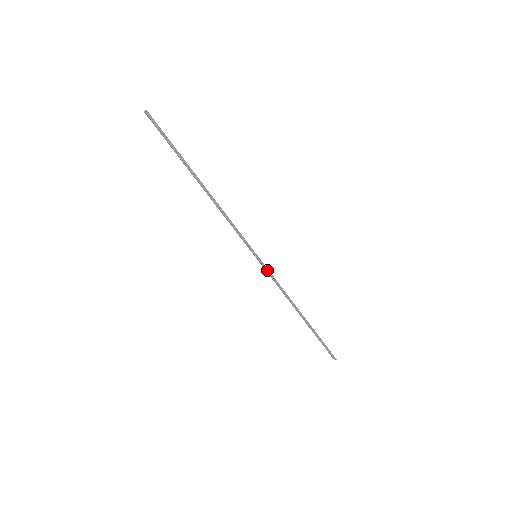
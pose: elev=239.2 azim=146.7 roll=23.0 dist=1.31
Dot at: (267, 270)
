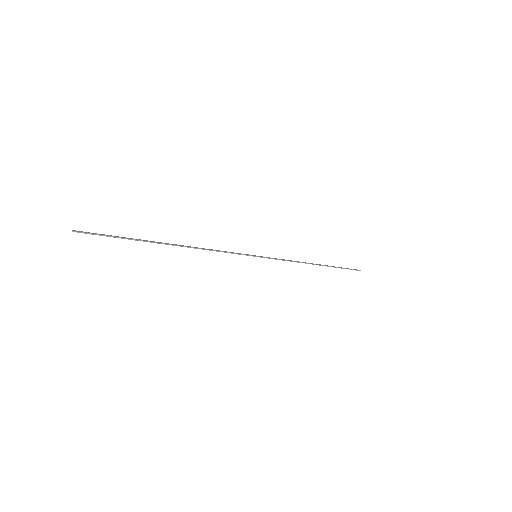
Dot at: (271, 258)
